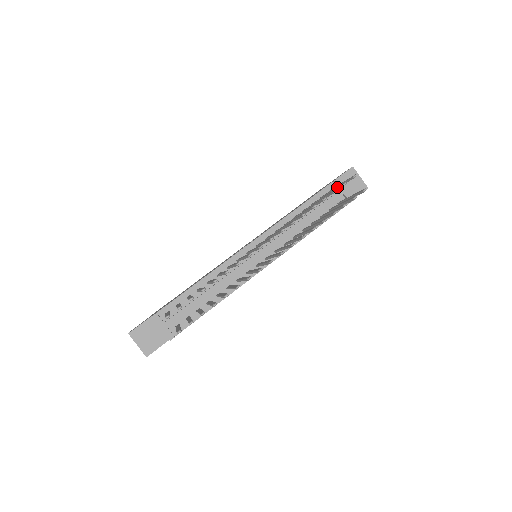
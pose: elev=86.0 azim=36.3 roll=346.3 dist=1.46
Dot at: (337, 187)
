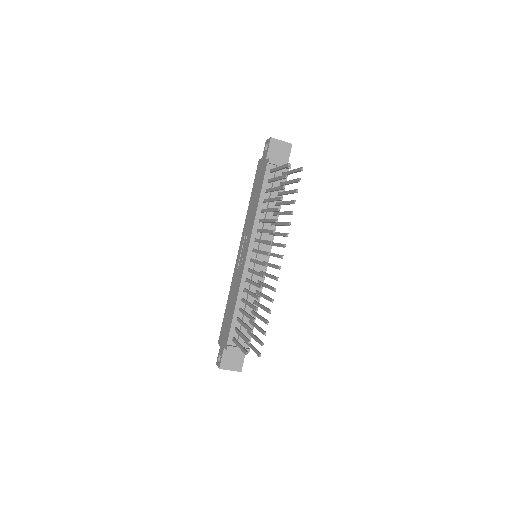
Dot at: (281, 179)
